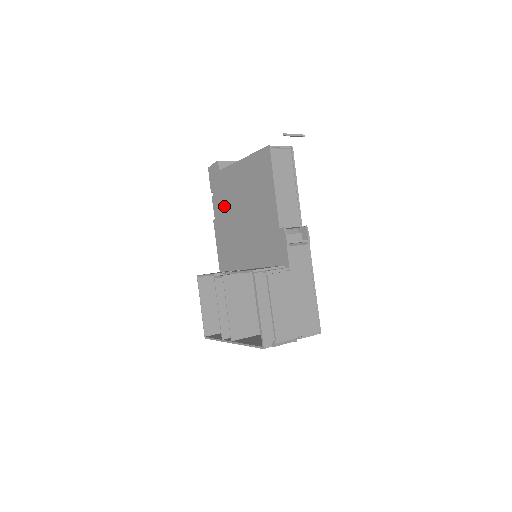
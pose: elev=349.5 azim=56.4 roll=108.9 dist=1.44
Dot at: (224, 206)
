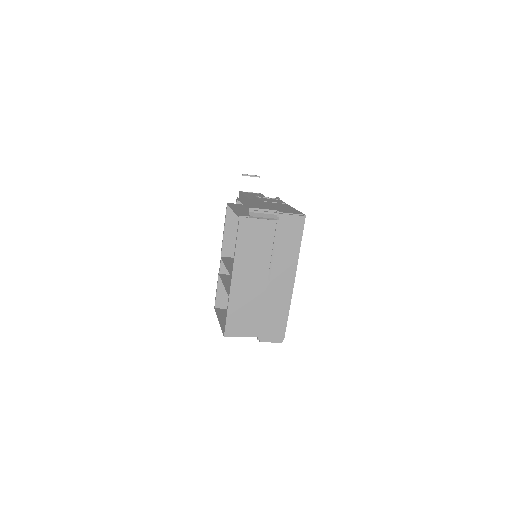
Dot at: occluded
